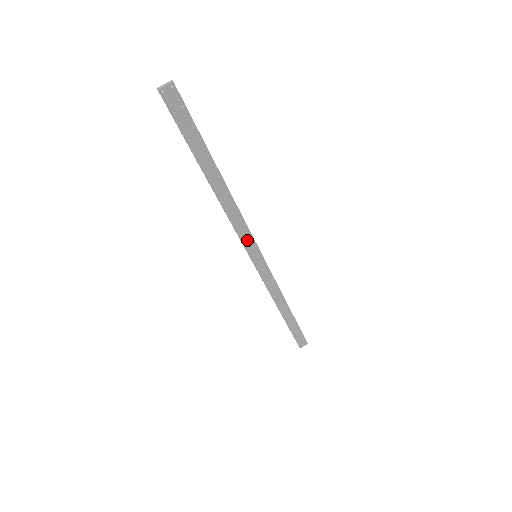
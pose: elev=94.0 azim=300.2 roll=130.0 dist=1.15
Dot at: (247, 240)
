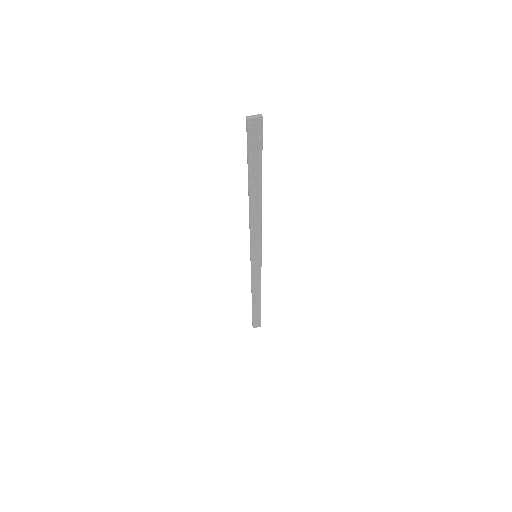
Dot at: (256, 243)
